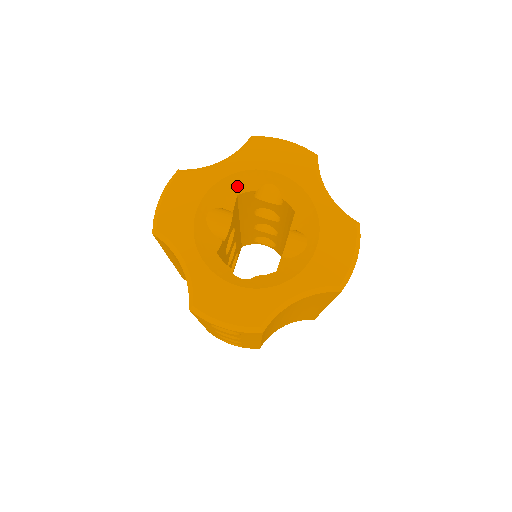
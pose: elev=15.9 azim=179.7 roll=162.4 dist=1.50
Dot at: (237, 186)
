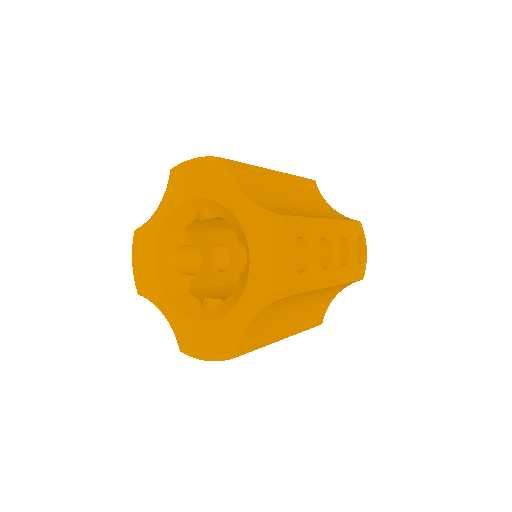
Dot at: (179, 223)
